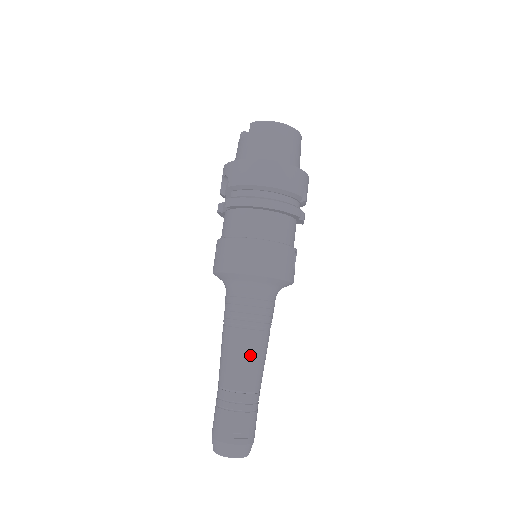
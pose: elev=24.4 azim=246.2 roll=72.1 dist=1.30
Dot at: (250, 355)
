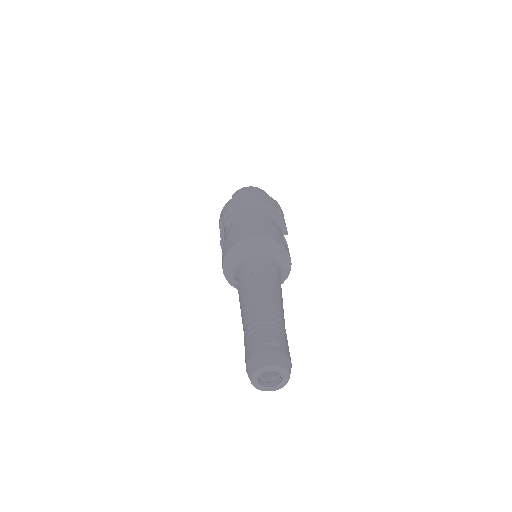
Dot at: (264, 291)
